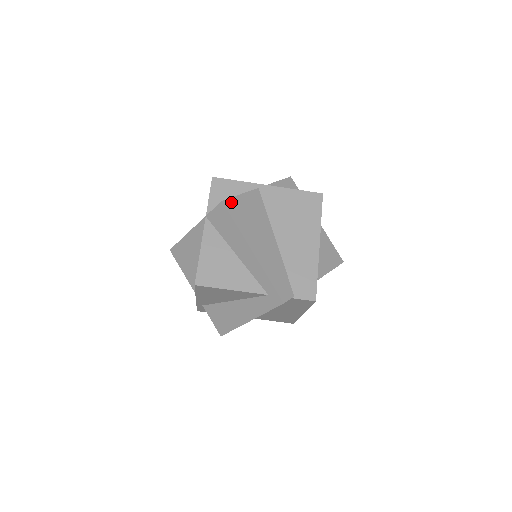
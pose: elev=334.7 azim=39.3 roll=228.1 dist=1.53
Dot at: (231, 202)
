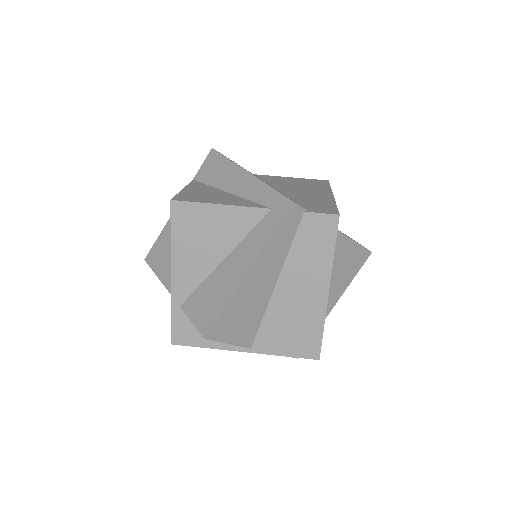
Dot at: occluded
